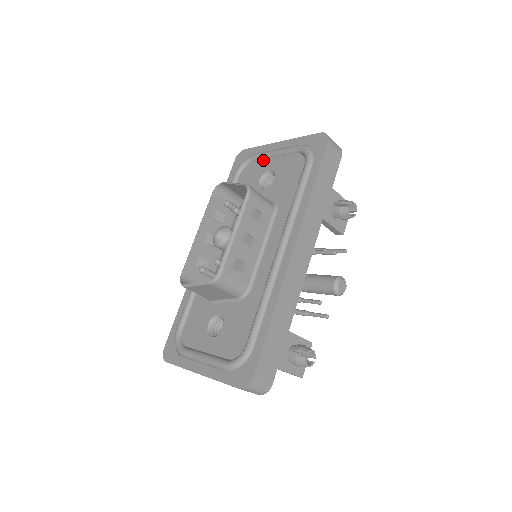
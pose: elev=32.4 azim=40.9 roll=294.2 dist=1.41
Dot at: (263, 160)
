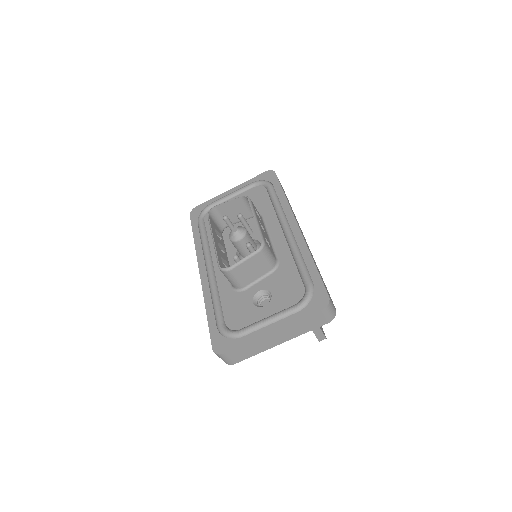
Dot at: occluded
